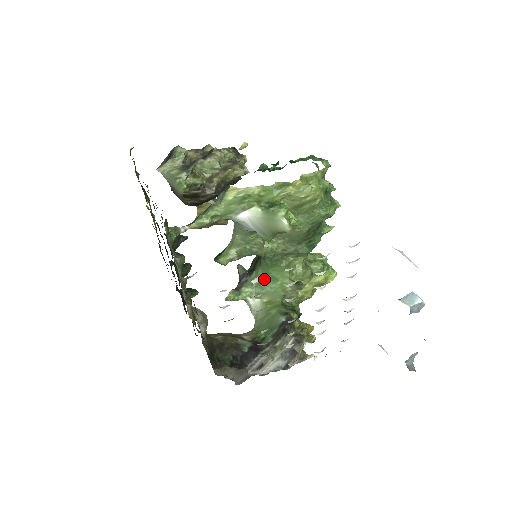
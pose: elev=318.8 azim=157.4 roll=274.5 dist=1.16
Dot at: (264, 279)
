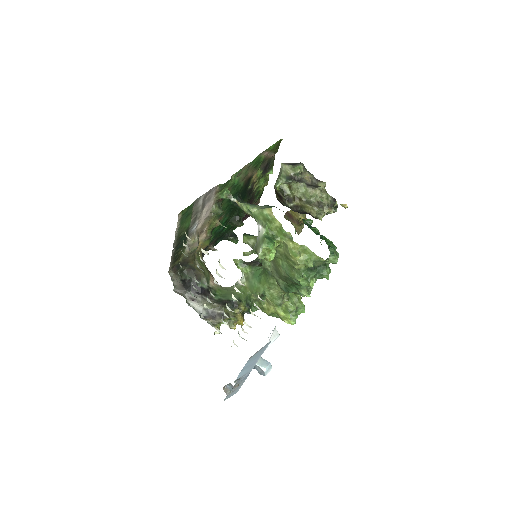
Dot at: (258, 275)
